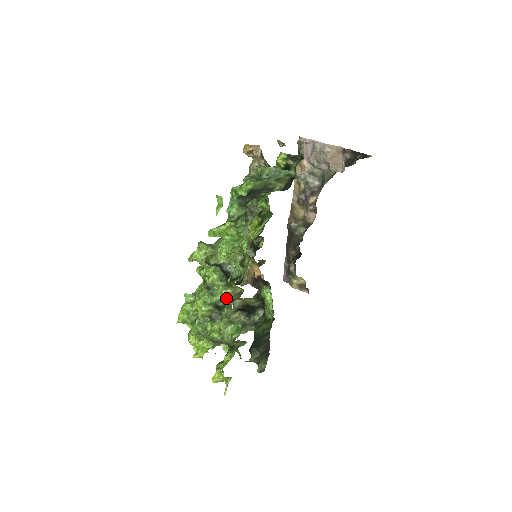
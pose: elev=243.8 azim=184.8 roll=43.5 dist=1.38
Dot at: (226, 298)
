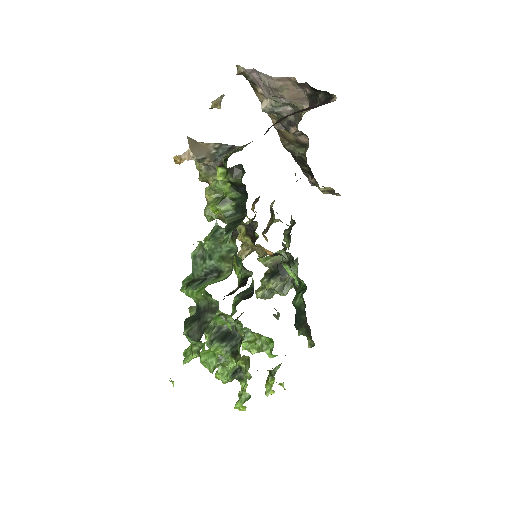
Dot at: (239, 364)
